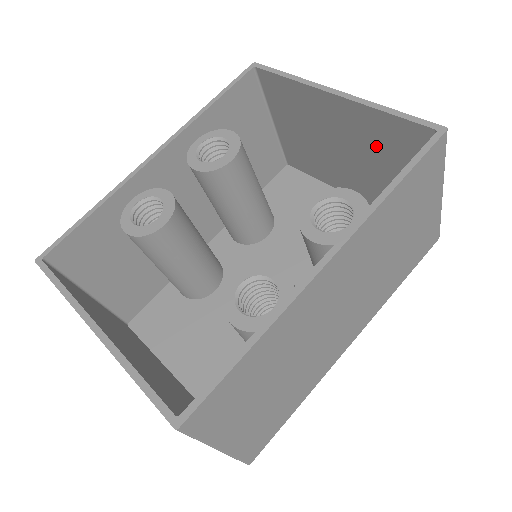
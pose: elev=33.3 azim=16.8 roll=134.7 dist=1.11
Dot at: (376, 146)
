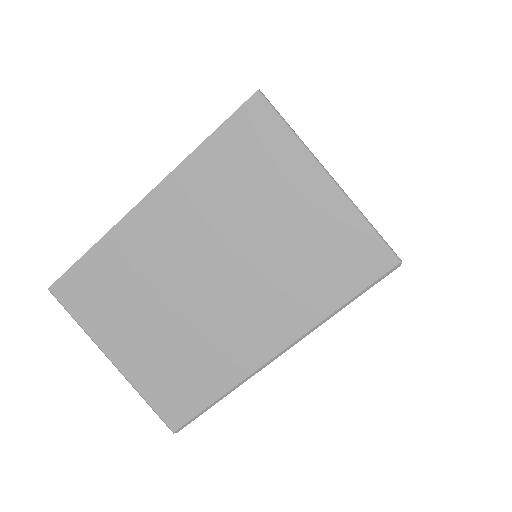
Dot at: occluded
